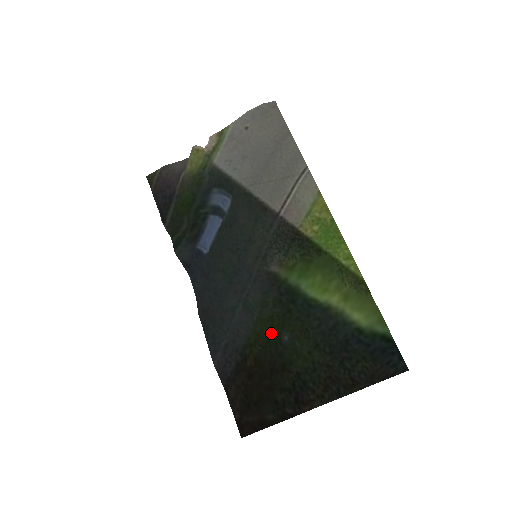
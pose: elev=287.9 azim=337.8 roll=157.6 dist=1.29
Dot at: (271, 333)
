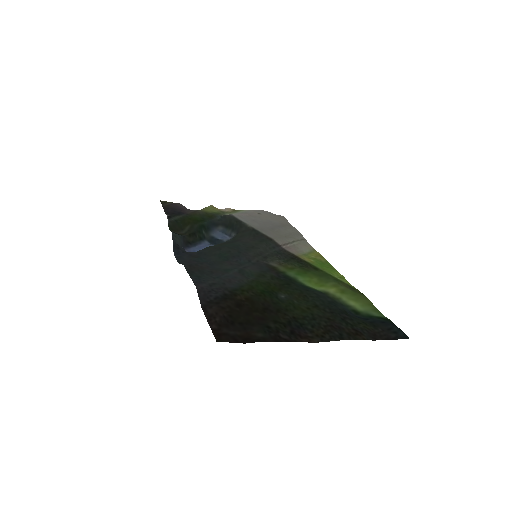
Dot at: (267, 290)
